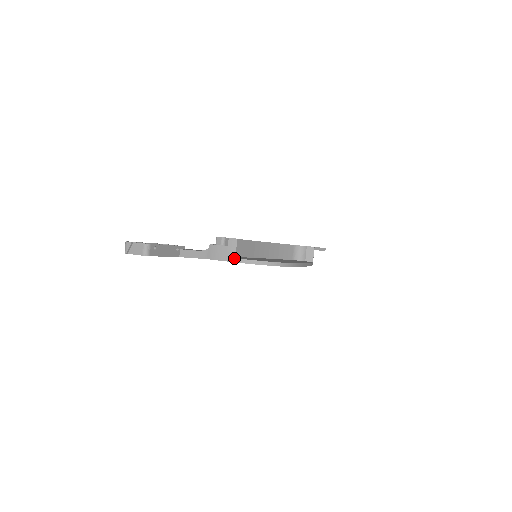
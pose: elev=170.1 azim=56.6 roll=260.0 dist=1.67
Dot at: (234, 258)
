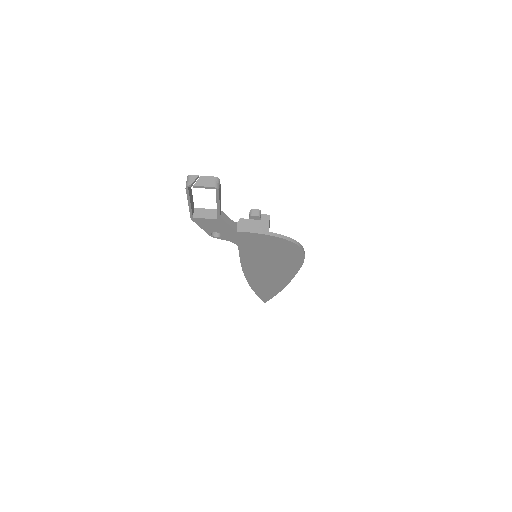
Dot at: (267, 231)
